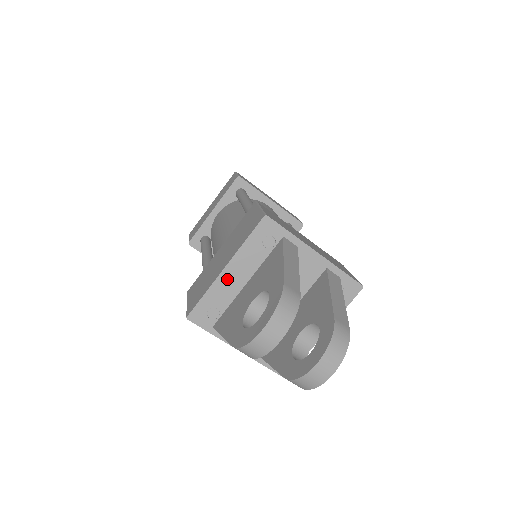
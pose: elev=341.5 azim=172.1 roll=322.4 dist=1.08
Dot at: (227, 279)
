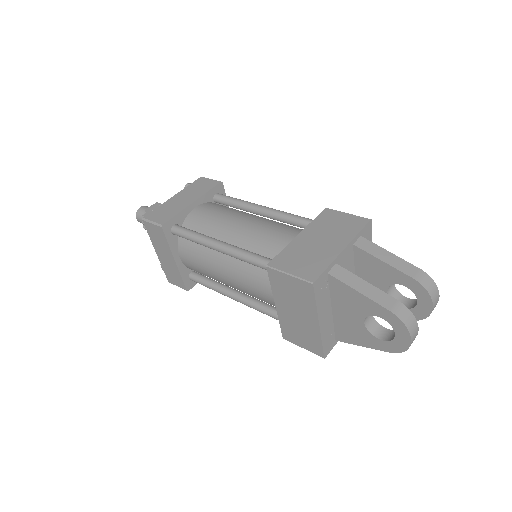
Dot at: (324, 324)
